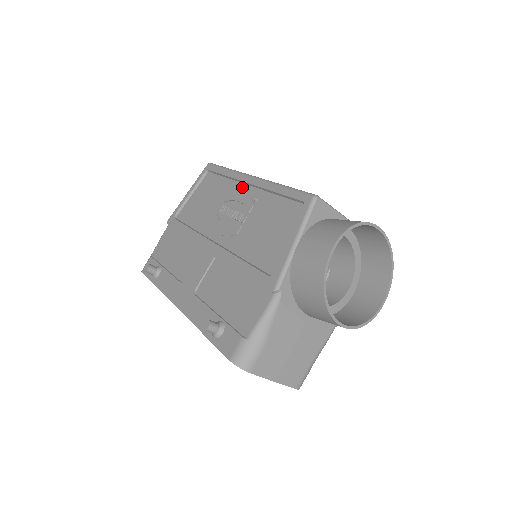
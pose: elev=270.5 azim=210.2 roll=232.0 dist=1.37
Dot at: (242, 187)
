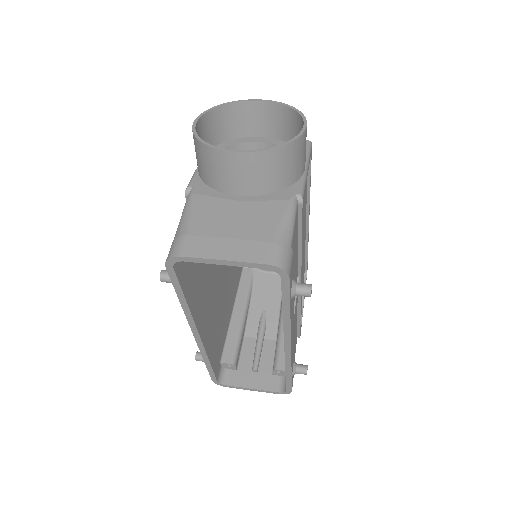
Dot at: occluded
